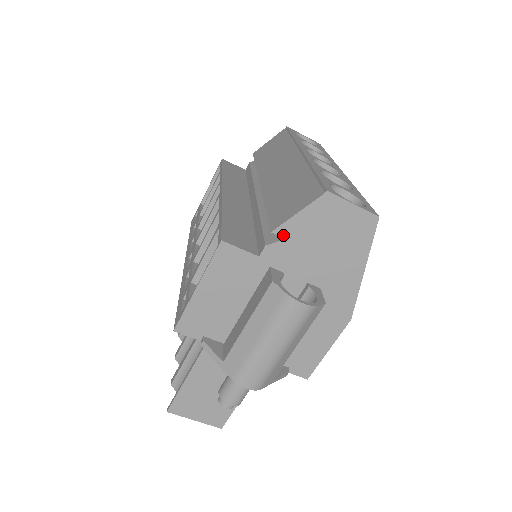
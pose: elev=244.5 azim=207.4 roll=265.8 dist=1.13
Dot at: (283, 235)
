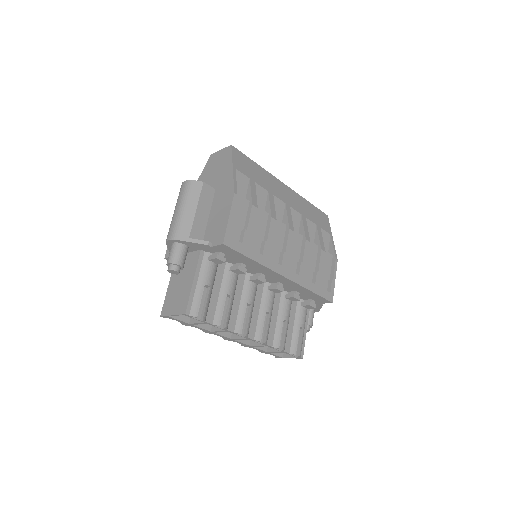
Dot at: occluded
